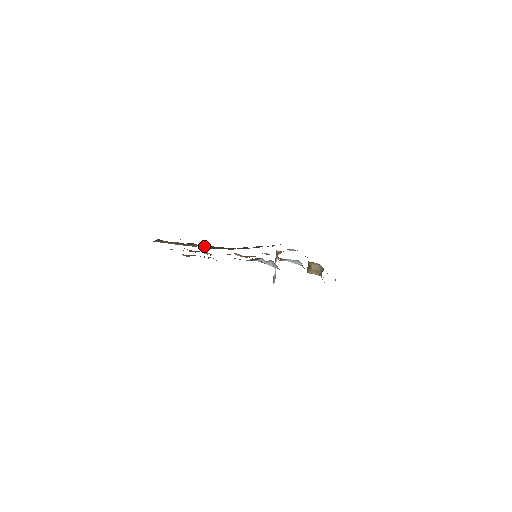
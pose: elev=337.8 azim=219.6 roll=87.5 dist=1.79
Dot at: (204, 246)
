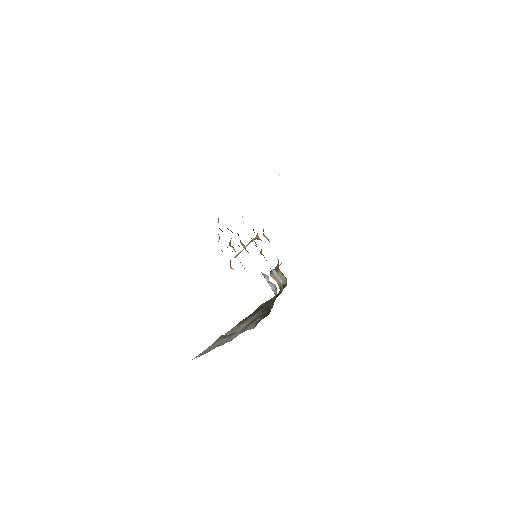
Dot at: (227, 228)
